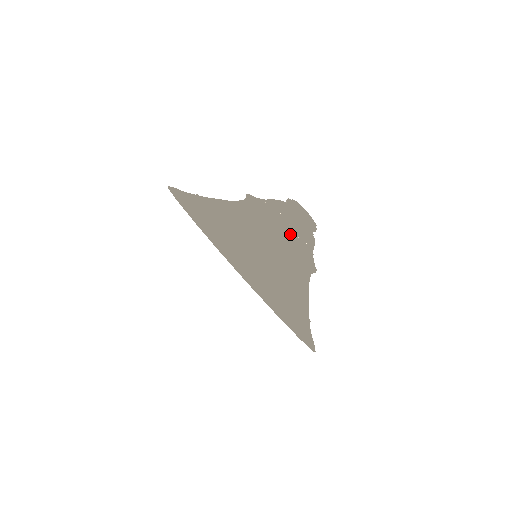
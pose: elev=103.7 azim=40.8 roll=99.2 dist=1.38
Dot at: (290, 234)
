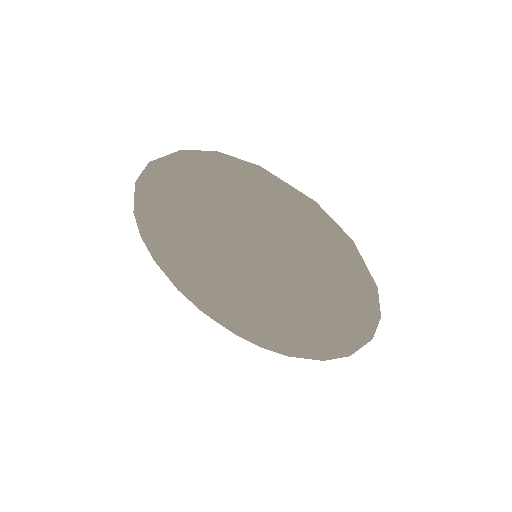
Dot at: occluded
